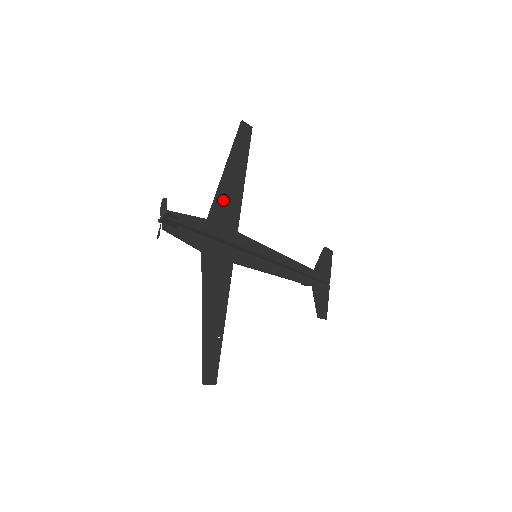
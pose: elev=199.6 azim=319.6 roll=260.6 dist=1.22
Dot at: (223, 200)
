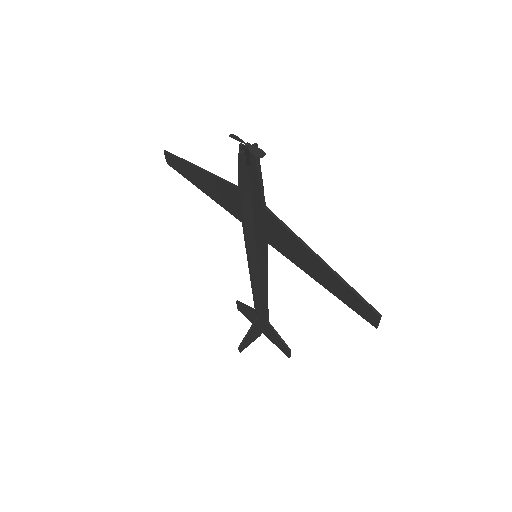
Dot at: (222, 187)
